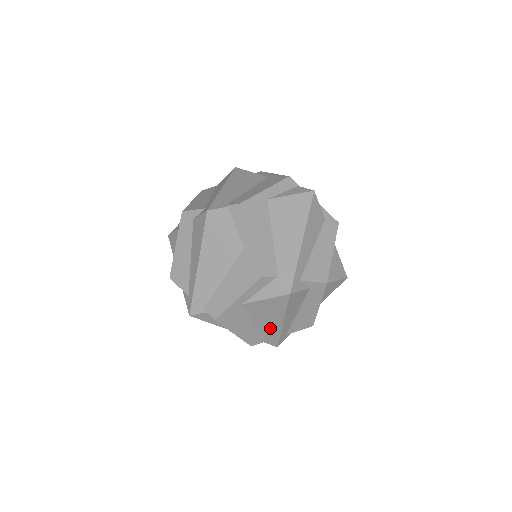
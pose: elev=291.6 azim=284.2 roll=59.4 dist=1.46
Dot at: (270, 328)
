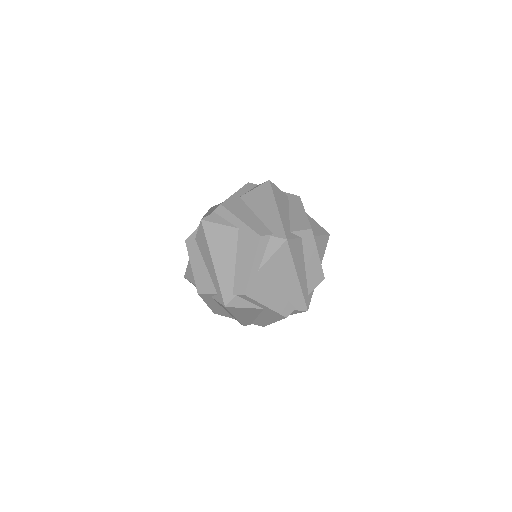
Dot at: (291, 289)
